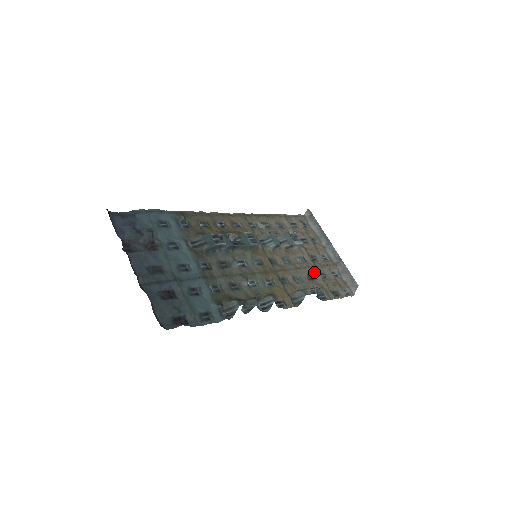
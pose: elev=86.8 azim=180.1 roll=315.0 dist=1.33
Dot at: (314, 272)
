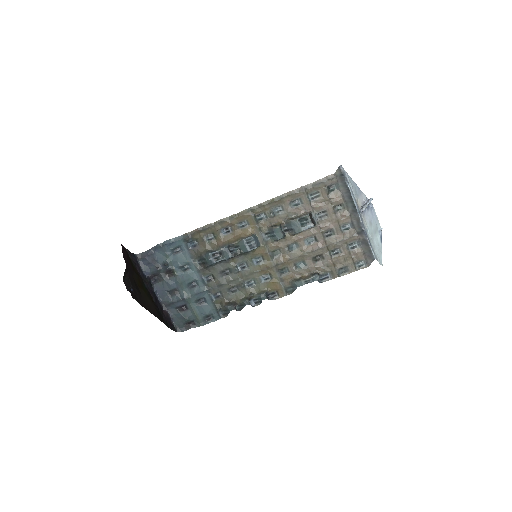
Dot at: (322, 253)
